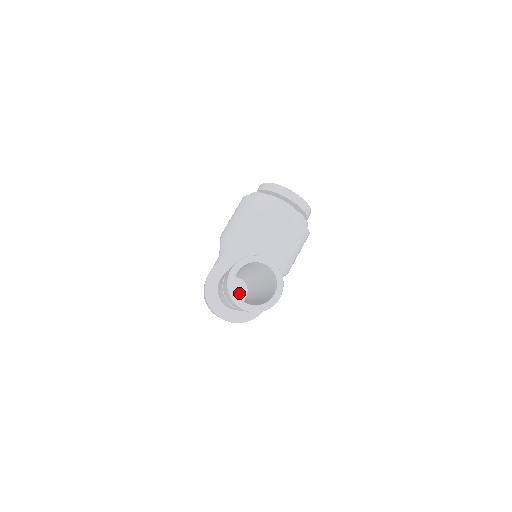
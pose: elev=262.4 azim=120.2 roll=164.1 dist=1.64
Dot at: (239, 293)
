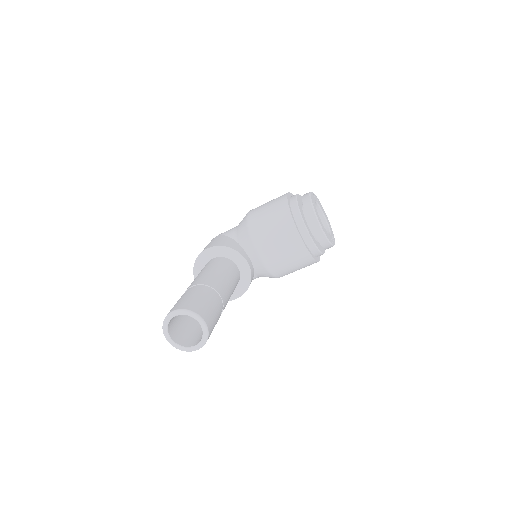
Dot at: occluded
